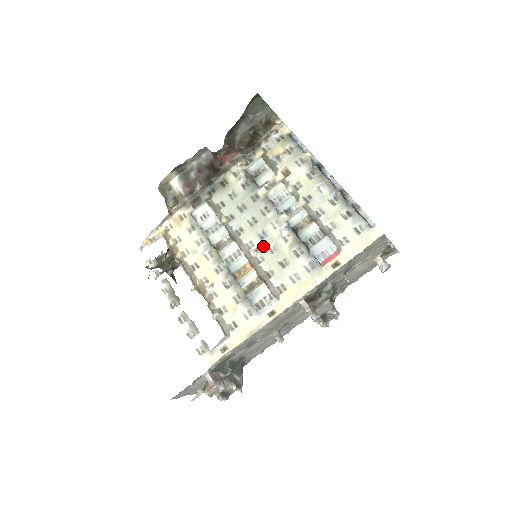
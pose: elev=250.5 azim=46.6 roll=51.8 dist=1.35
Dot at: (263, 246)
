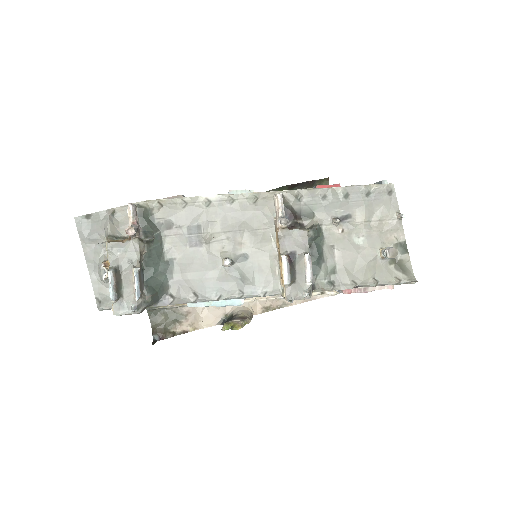
Dot at: occluded
